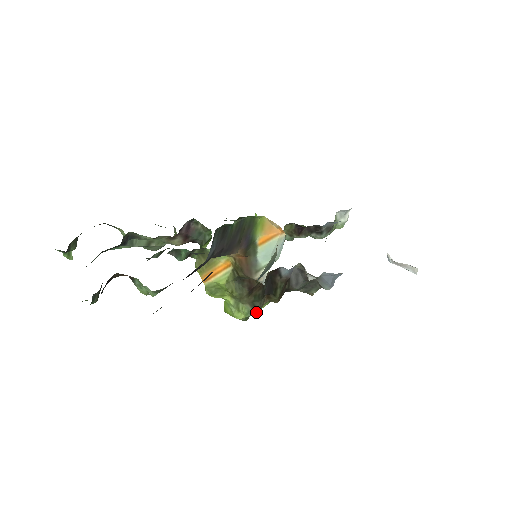
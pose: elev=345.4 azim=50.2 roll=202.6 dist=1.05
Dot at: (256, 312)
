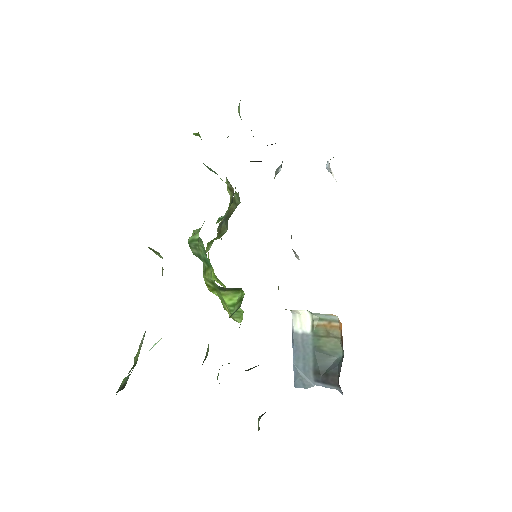
Dot at: occluded
